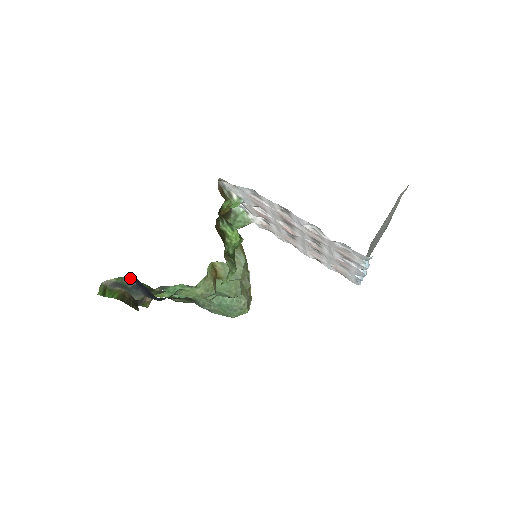
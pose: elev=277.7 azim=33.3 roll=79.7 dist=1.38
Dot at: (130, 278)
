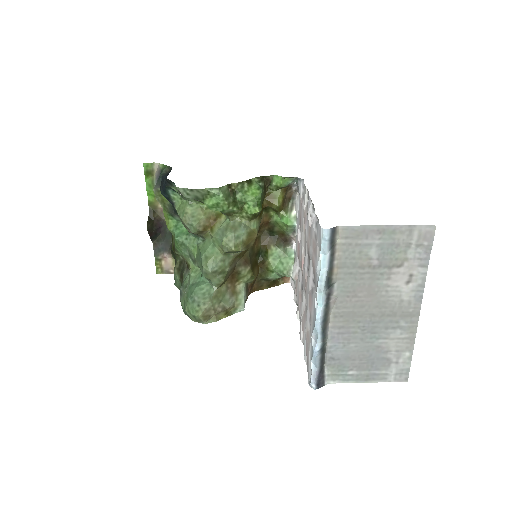
Dot at: (169, 171)
